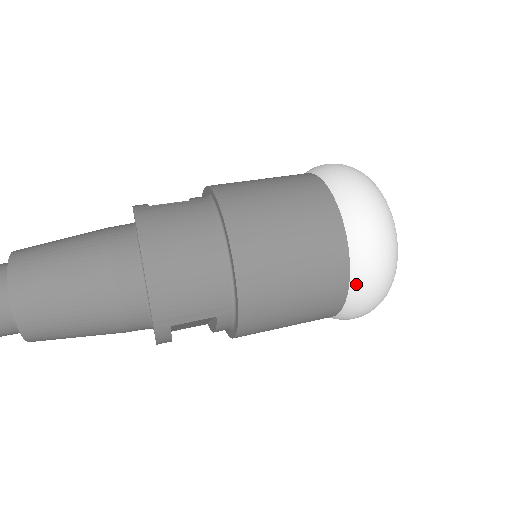
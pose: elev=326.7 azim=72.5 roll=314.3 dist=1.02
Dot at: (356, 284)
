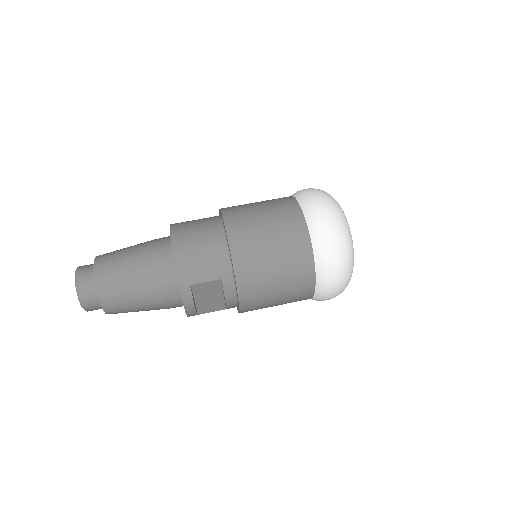
Dot at: (317, 249)
